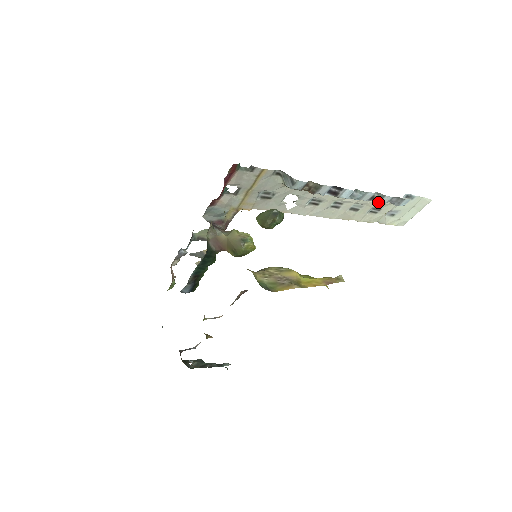
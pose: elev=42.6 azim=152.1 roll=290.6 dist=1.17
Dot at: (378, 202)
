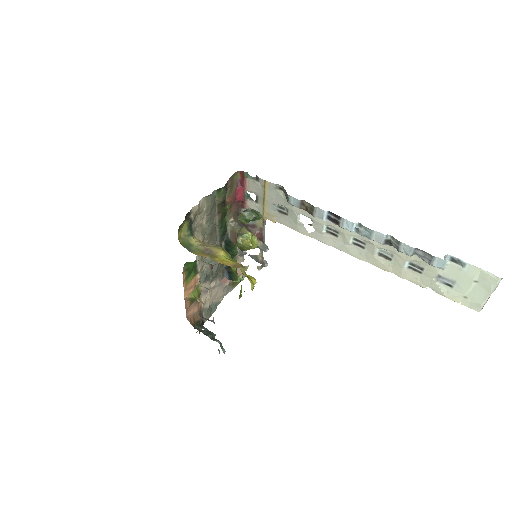
Dot at: (398, 250)
